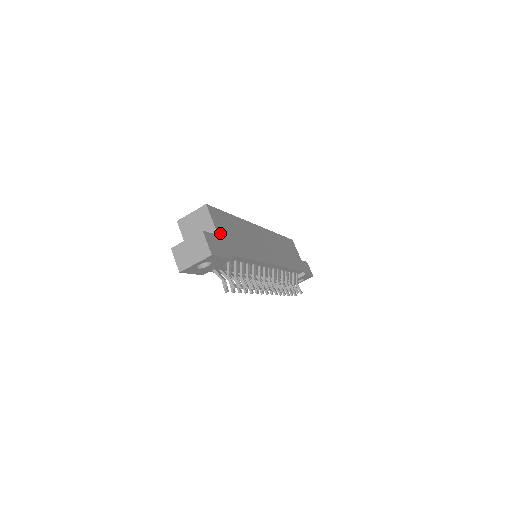
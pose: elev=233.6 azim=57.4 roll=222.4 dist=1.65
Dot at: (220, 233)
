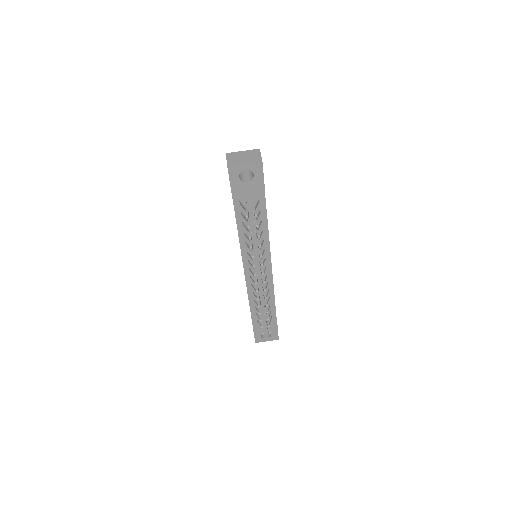
Dot at: occluded
